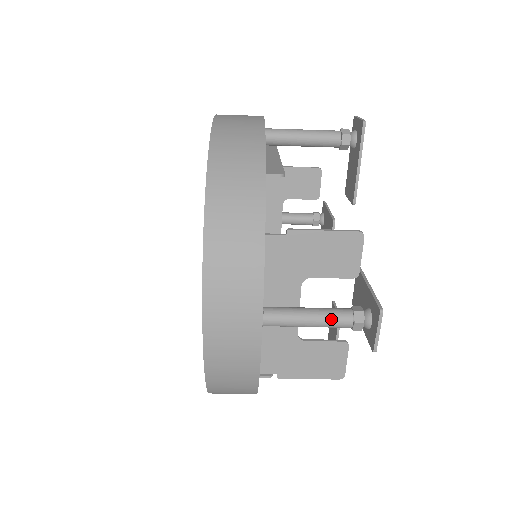
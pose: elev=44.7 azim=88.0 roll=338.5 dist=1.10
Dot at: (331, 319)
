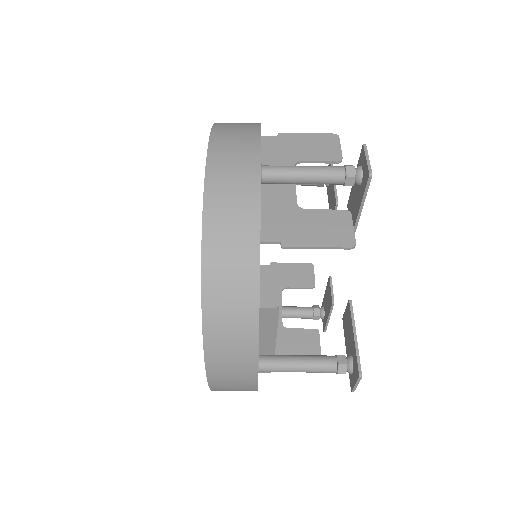
Dot at: (324, 167)
